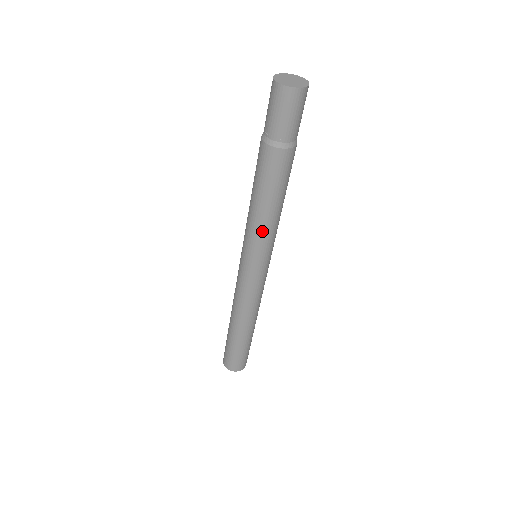
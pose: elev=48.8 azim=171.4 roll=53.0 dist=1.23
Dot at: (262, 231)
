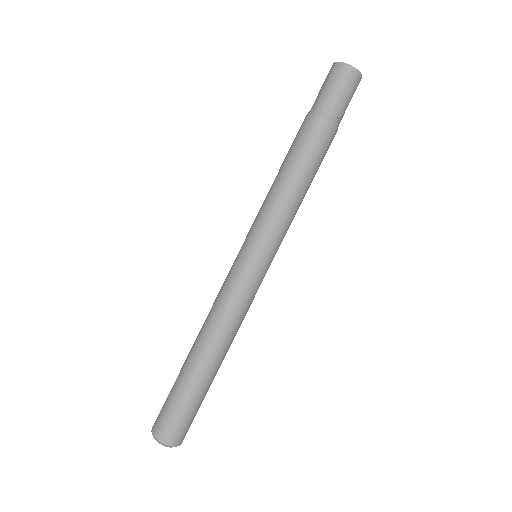
Dot at: (266, 204)
